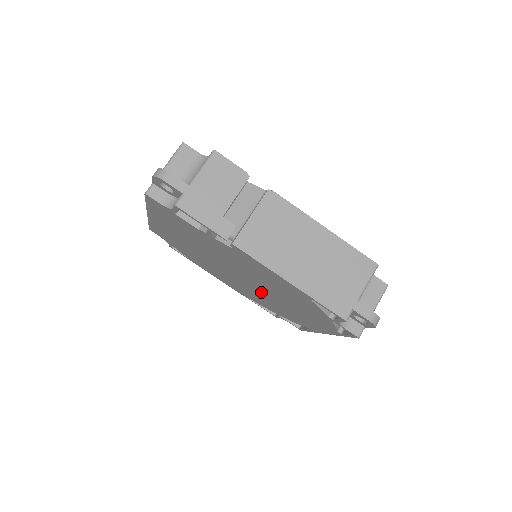
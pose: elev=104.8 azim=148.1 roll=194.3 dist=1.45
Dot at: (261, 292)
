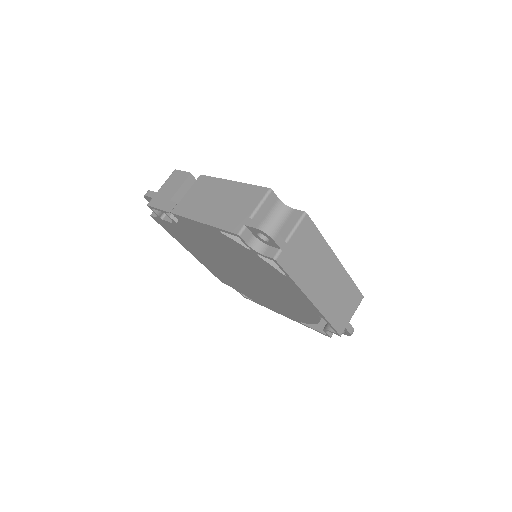
Dot at: (262, 284)
